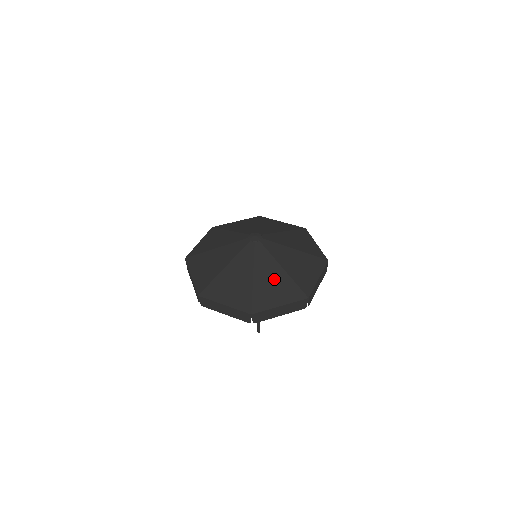
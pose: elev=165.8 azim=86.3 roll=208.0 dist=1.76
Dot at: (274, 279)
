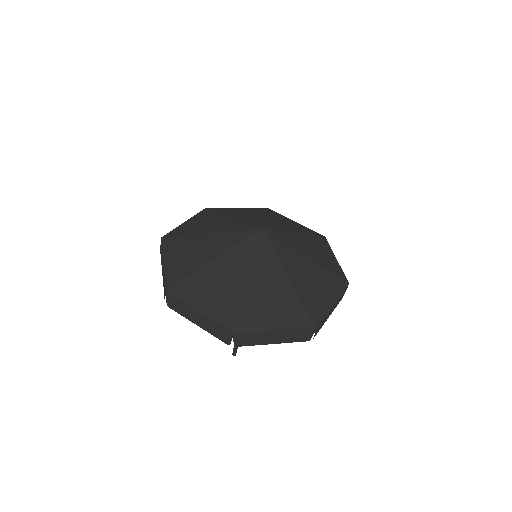
Dot at: (310, 275)
